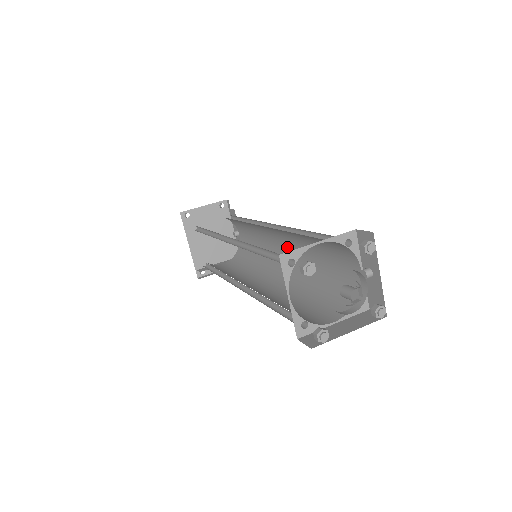
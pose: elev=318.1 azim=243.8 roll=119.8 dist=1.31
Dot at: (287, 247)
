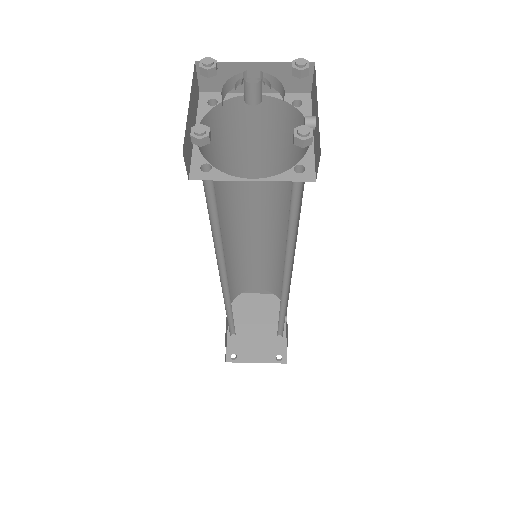
Dot at: occluded
